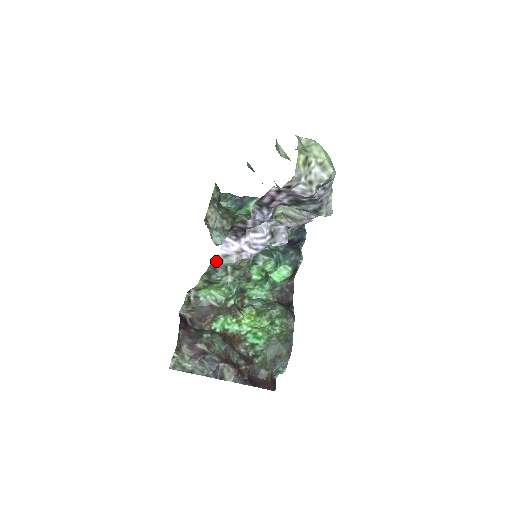
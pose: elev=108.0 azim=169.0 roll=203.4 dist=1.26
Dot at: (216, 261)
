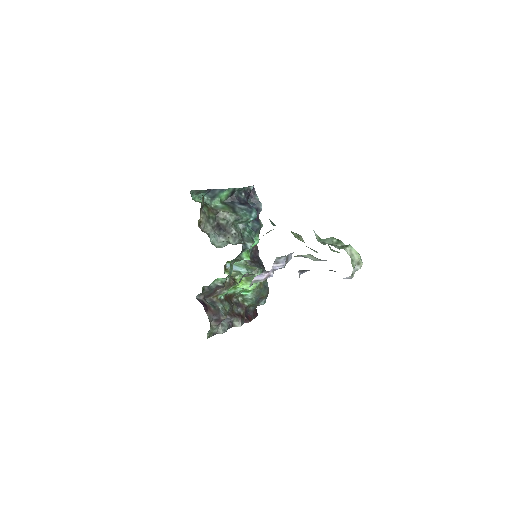
Dot at: (251, 285)
